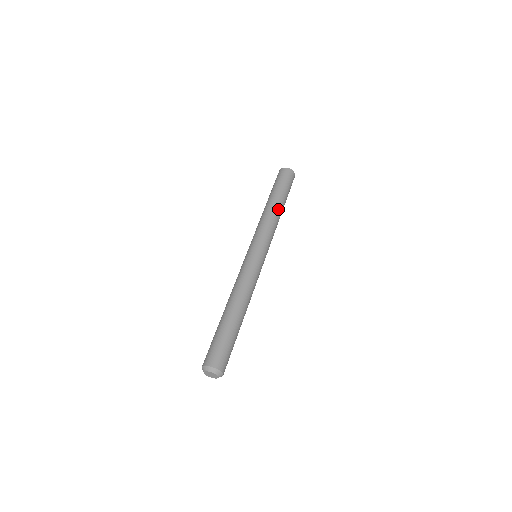
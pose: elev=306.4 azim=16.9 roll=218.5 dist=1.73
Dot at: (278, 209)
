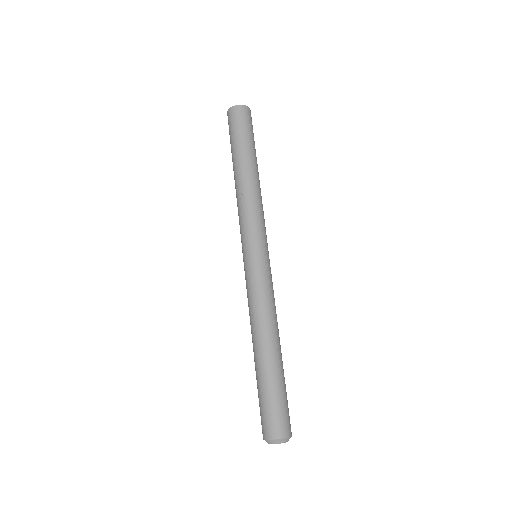
Dot at: (246, 176)
